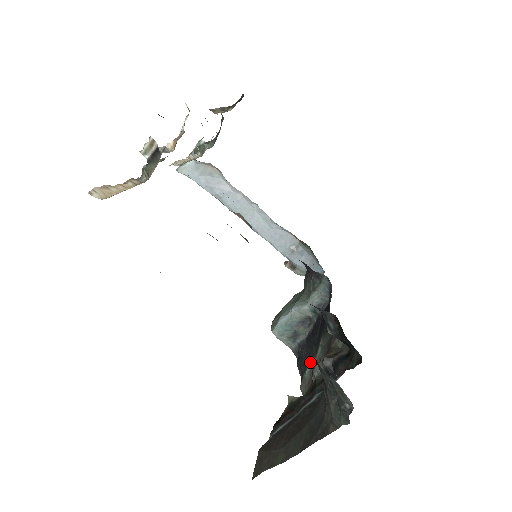
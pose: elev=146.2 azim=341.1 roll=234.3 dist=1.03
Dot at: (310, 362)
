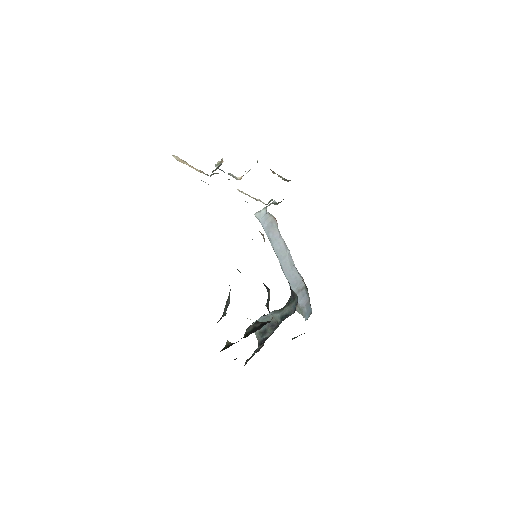
Dot at: (260, 345)
